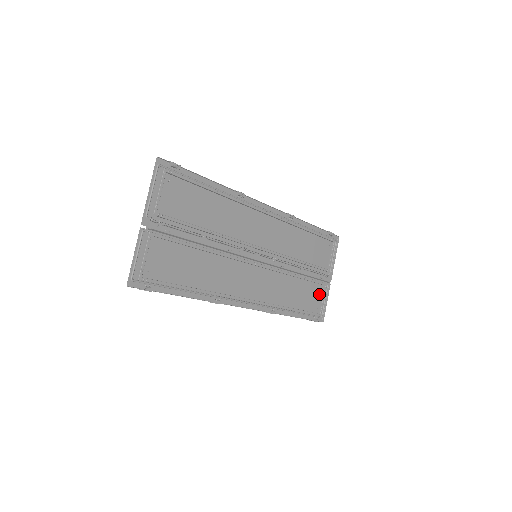
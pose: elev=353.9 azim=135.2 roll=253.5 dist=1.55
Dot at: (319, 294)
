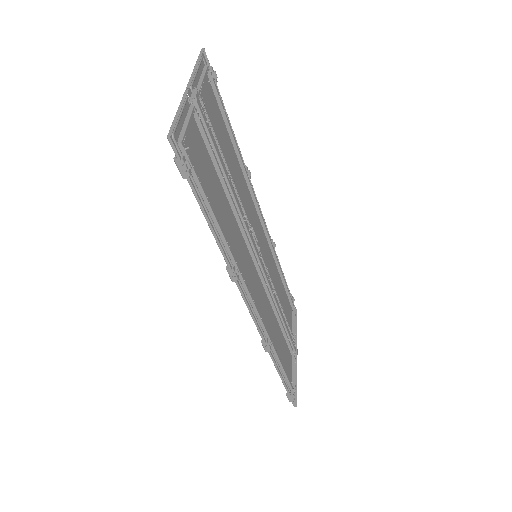
Dot at: (290, 365)
